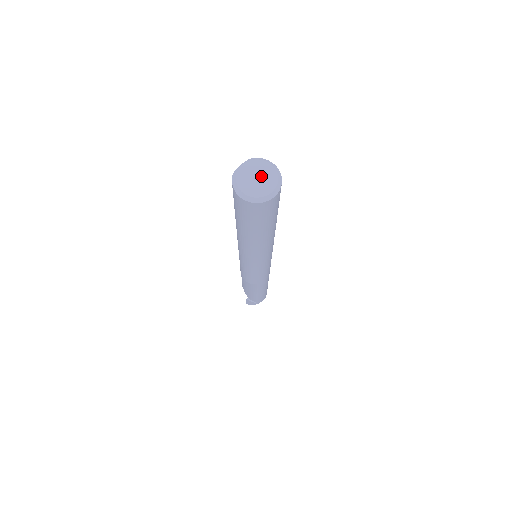
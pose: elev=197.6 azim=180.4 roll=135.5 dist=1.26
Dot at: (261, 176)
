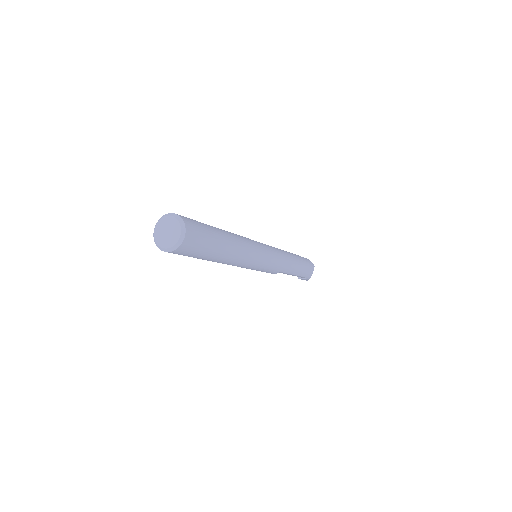
Dot at: (169, 229)
